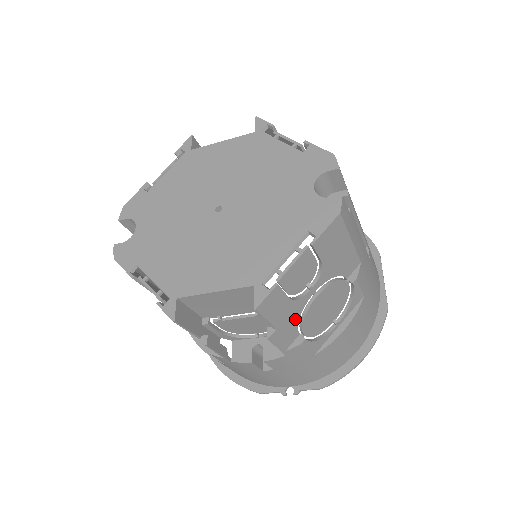
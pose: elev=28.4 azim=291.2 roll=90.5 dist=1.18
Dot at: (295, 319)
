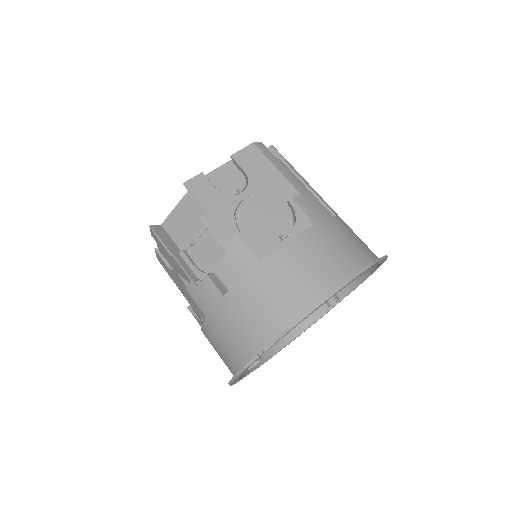
Dot at: (229, 214)
